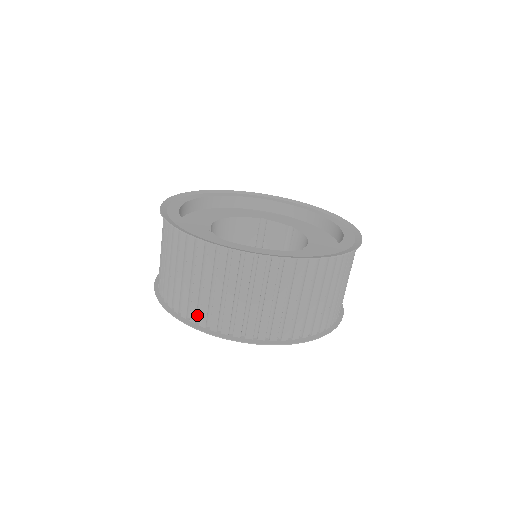
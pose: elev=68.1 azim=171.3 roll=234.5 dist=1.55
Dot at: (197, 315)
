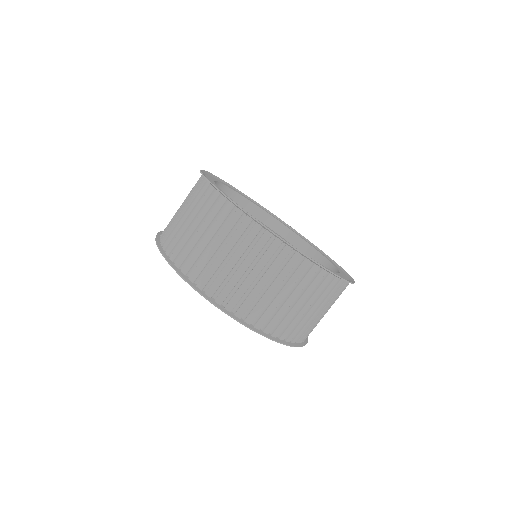
Dot at: (264, 322)
